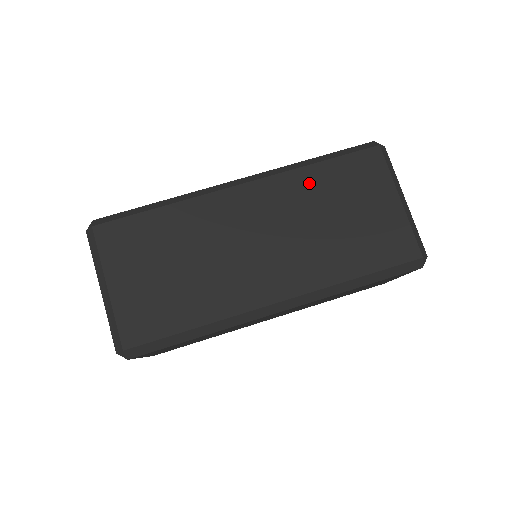
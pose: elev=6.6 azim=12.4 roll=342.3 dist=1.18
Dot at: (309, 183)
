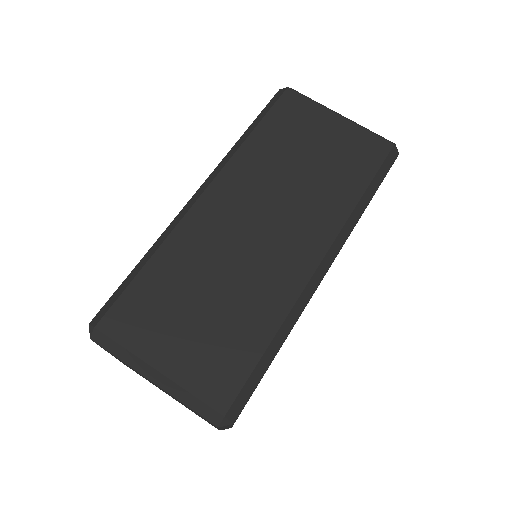
Dot at: (260, 151)
